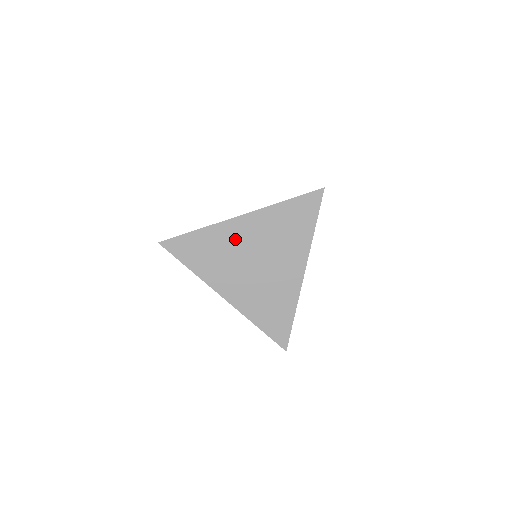
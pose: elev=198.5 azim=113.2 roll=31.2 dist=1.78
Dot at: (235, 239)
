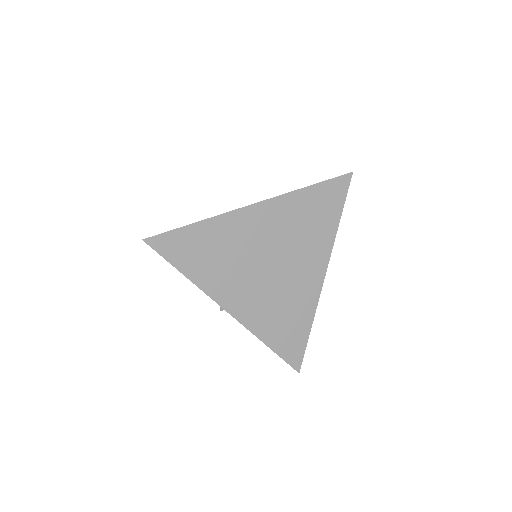
Dot at: (246, 234)
